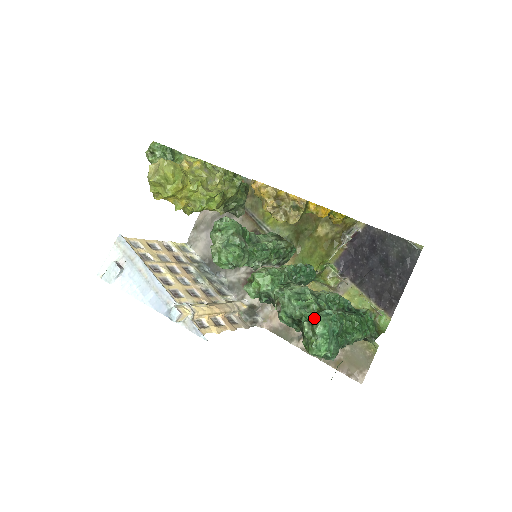
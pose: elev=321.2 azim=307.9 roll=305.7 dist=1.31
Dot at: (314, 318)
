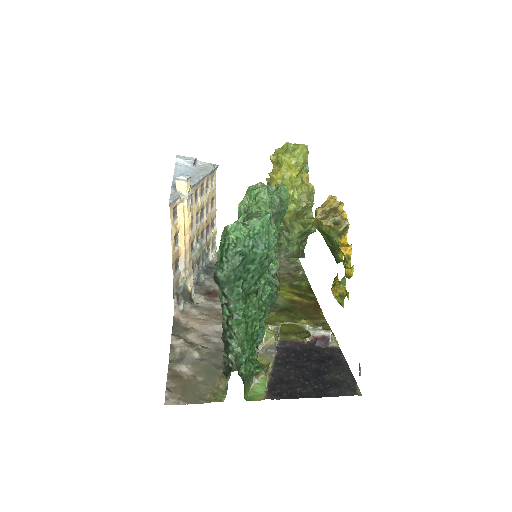
Dot at: occluded
